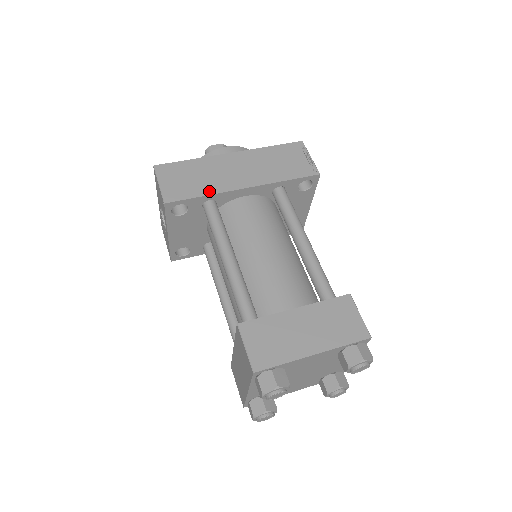
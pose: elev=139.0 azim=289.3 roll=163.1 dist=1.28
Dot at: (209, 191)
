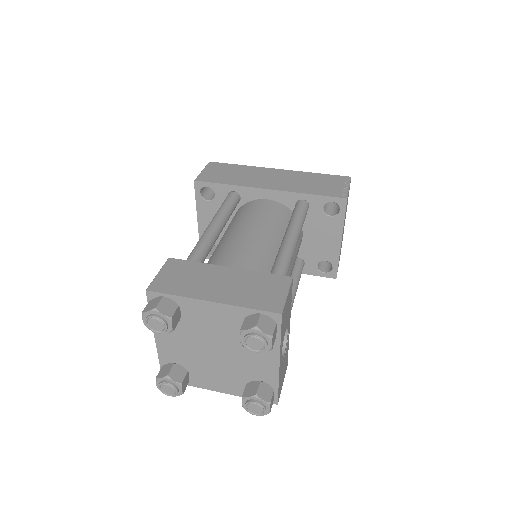
Dot at: (235, 183)
